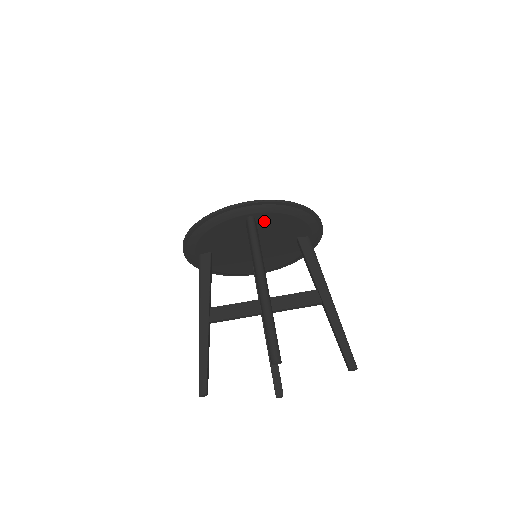
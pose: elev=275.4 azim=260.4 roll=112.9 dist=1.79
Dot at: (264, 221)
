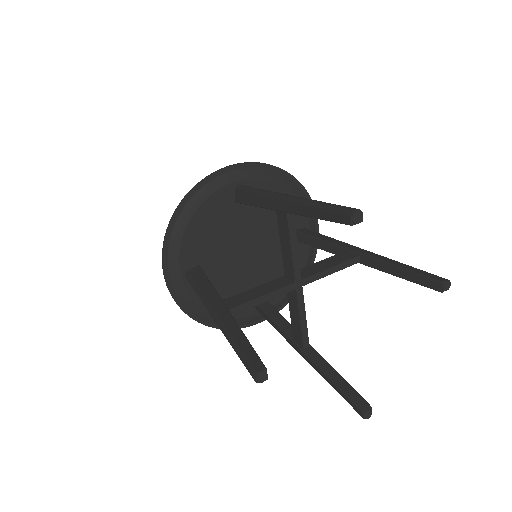
Dot at: occluded
